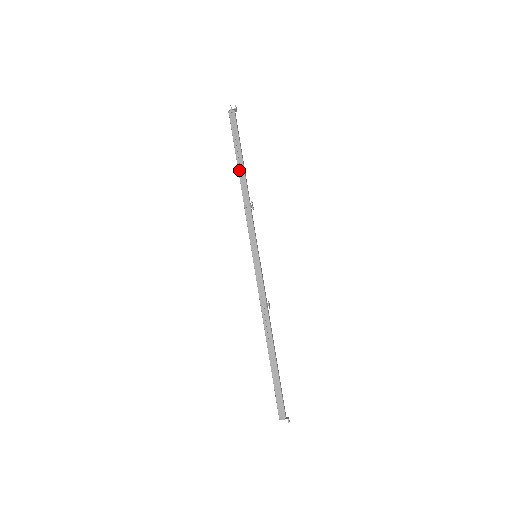
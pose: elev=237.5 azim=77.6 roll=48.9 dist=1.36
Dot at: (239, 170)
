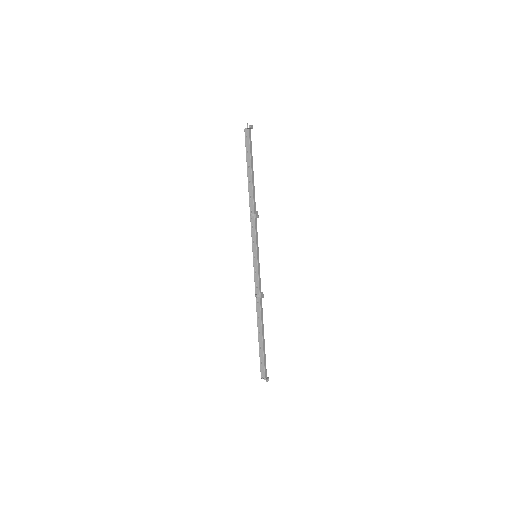
Dot at: (248, 183)
